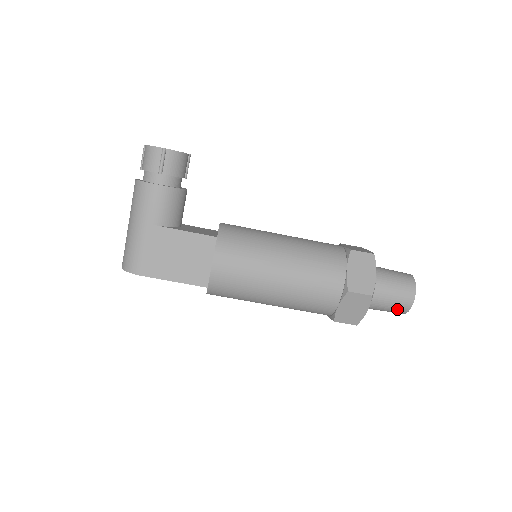
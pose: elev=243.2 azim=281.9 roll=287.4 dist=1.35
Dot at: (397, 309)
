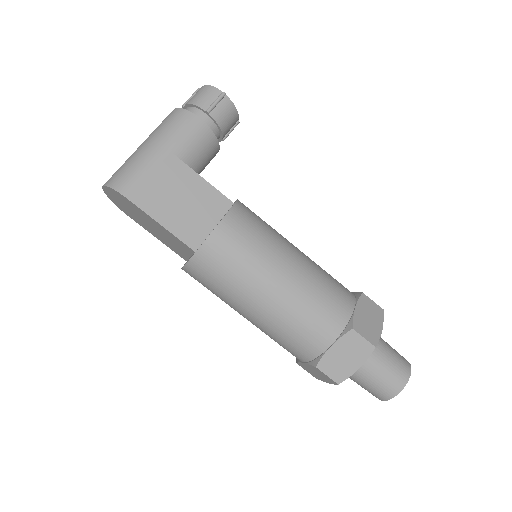
Dot at: (384, 388)
